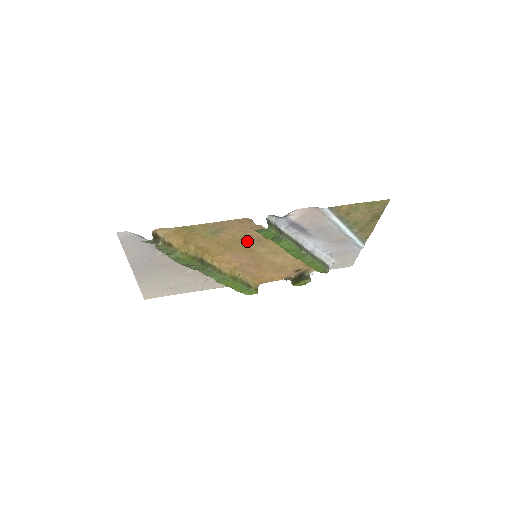
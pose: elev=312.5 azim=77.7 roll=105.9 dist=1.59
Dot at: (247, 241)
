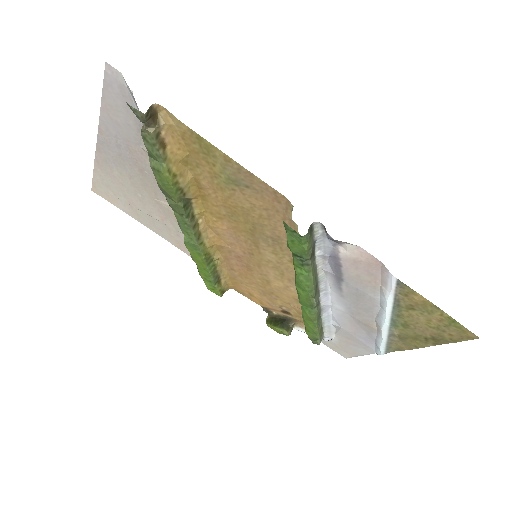
Dot at: (262, 229)
